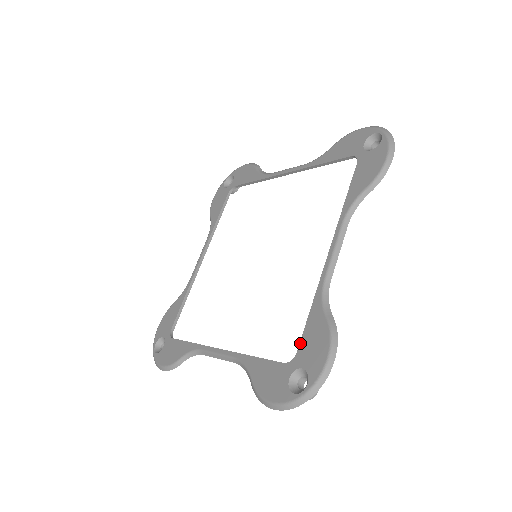
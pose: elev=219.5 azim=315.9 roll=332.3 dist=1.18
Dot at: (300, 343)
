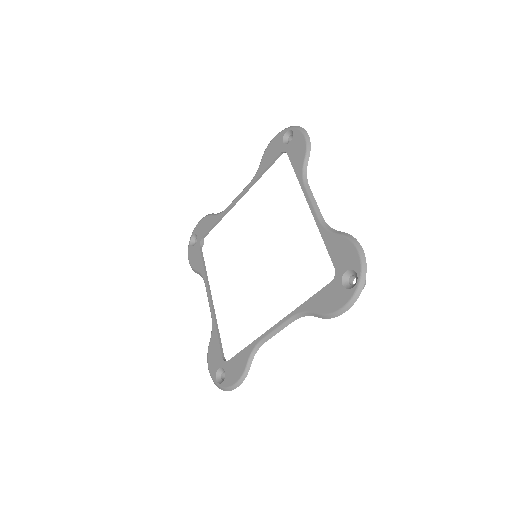
Dot at: (232, 358)
